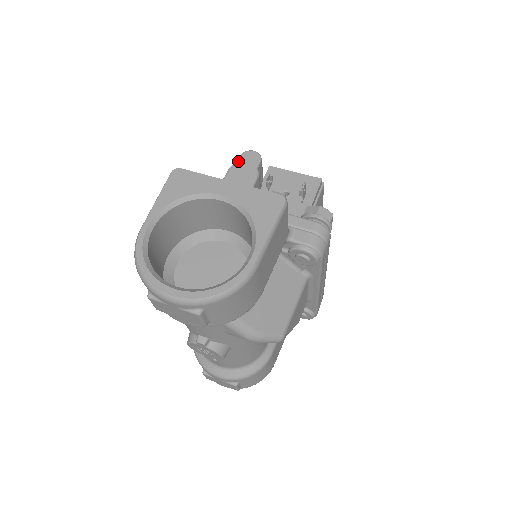
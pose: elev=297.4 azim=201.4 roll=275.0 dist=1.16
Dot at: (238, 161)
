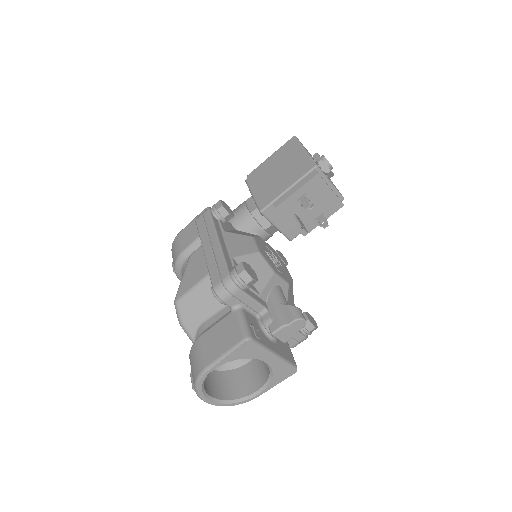
Dot at: (290, 325)
